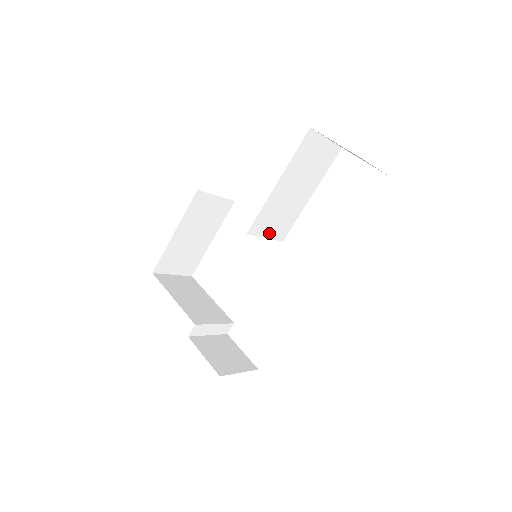
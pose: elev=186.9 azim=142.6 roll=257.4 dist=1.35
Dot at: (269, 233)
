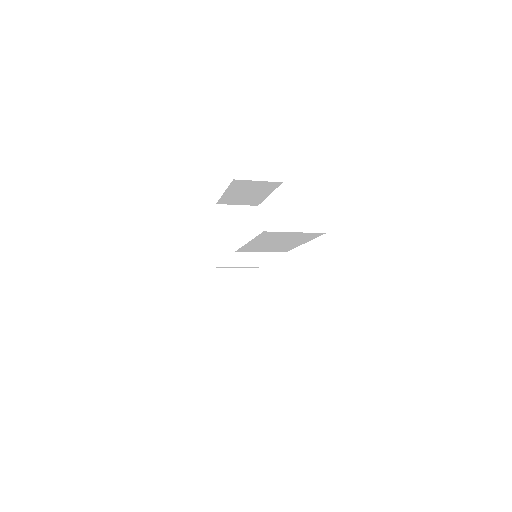
Dot at: (263, 251)
